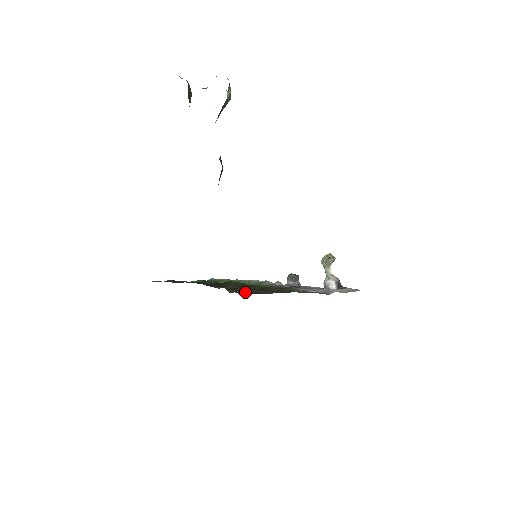
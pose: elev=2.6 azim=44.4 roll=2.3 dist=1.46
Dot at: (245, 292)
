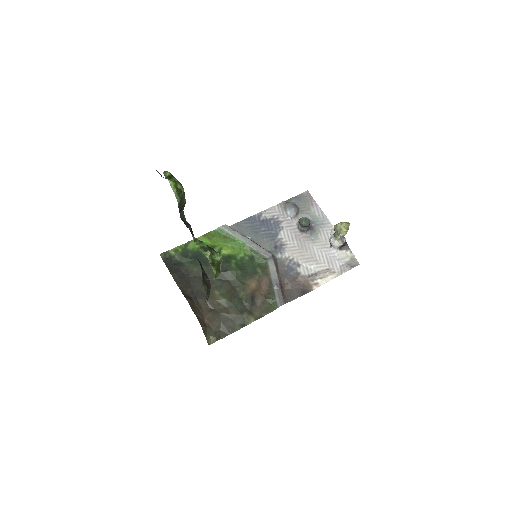
Dot at: (226, 328)
